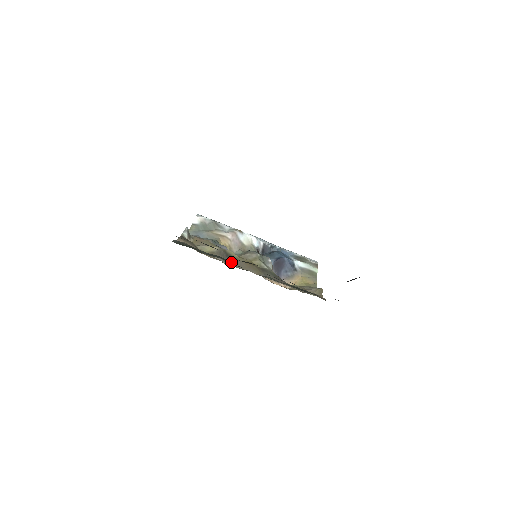
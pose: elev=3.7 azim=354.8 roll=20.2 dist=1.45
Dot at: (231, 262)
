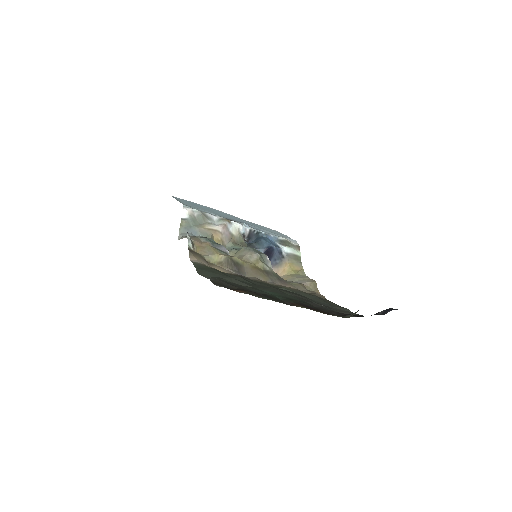
Dot at: (240, 271)
